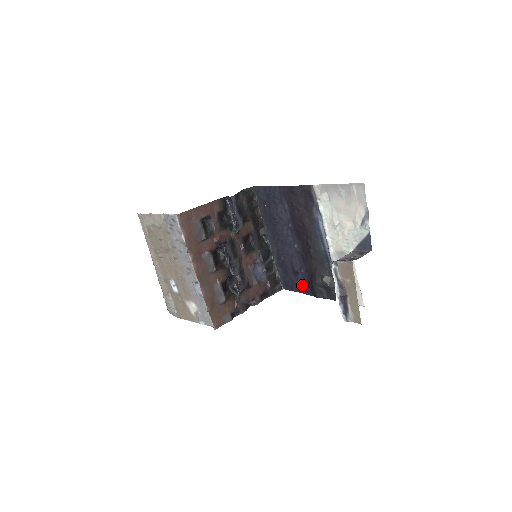
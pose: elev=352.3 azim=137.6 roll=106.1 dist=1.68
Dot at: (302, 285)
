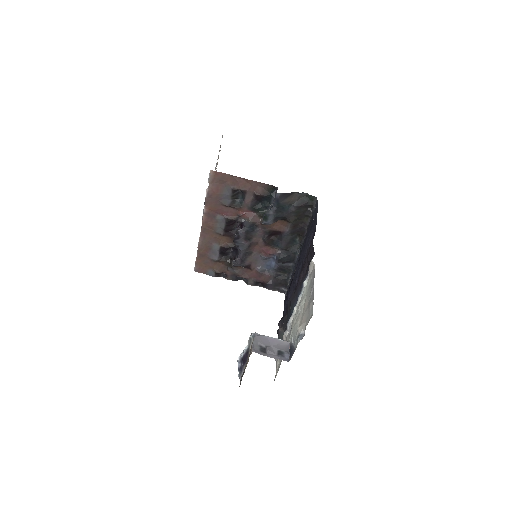
Dot at: (285, 310)
